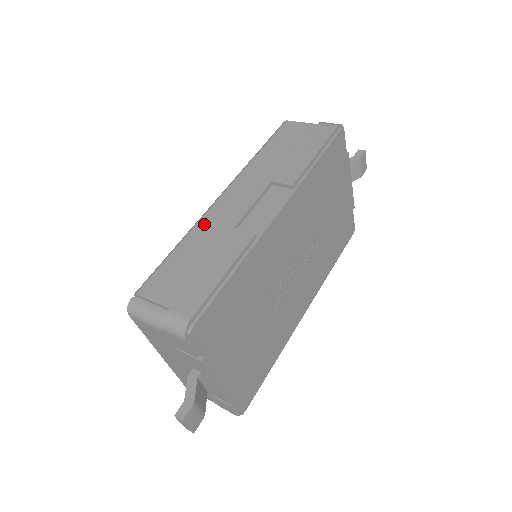
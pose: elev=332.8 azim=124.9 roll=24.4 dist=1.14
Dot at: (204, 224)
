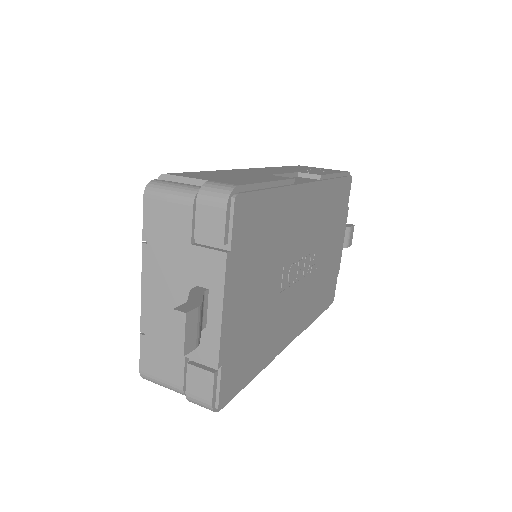
Dot at: (235, 170)
